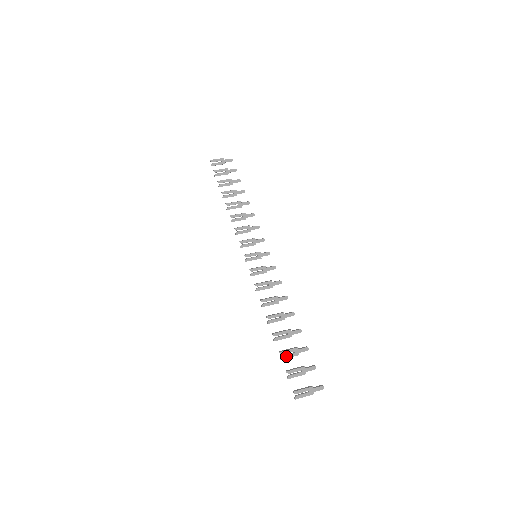
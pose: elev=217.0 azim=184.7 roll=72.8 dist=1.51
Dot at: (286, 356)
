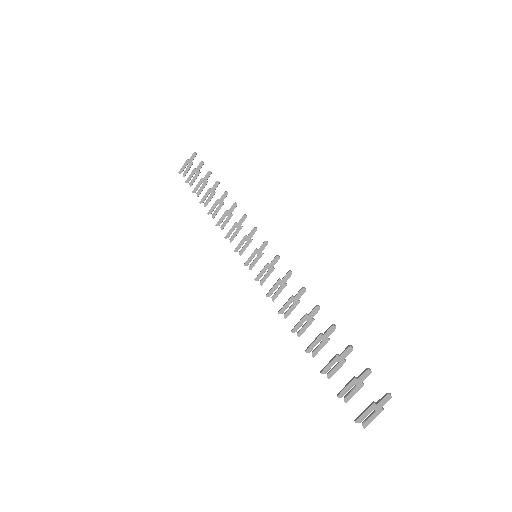
Dot at: (332, 372)
